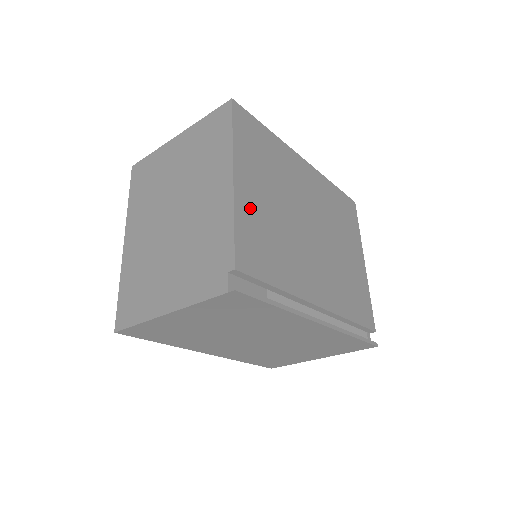
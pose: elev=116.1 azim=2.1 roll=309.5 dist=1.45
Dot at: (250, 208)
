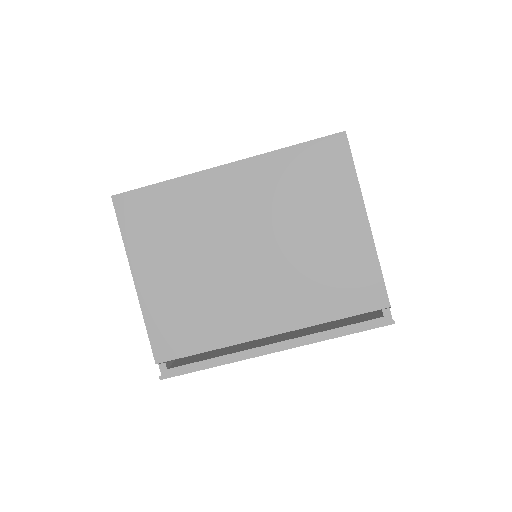
Dot at: (159, 297)
